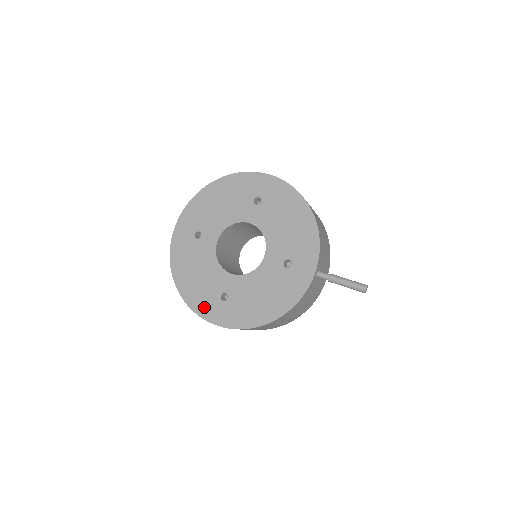
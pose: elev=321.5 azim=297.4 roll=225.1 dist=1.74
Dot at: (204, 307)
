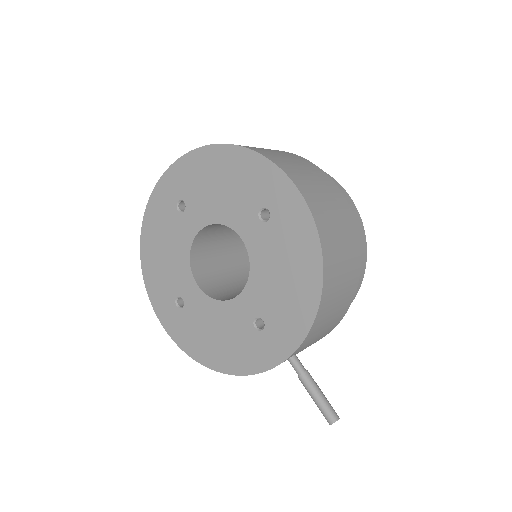
Dot at: (158, 297)
